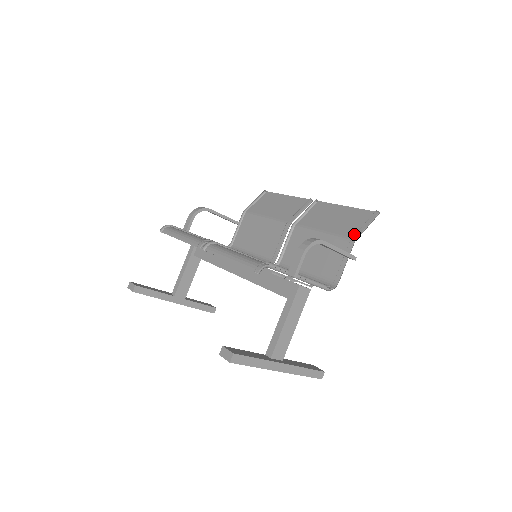
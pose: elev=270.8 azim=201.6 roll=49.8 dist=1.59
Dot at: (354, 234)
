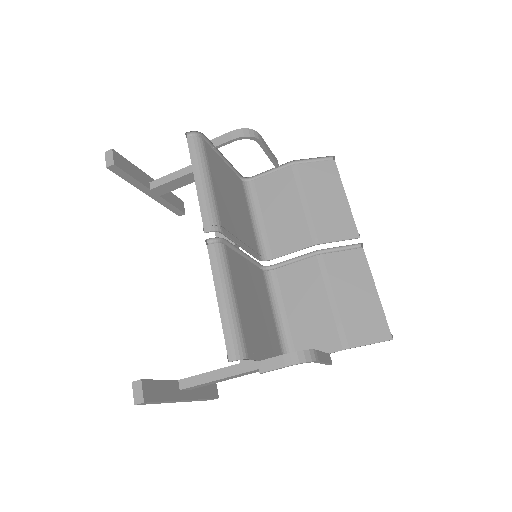
Dot at: (353, 340)
